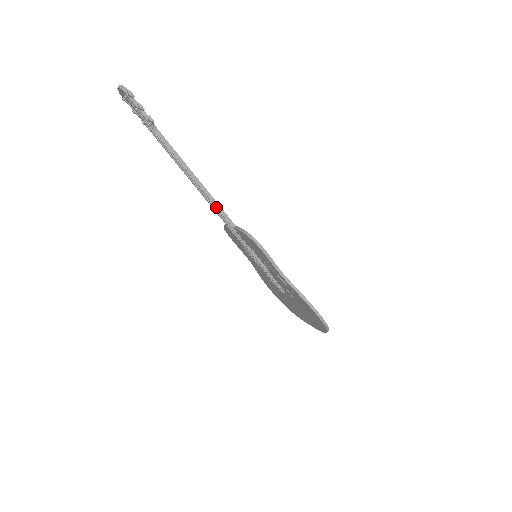
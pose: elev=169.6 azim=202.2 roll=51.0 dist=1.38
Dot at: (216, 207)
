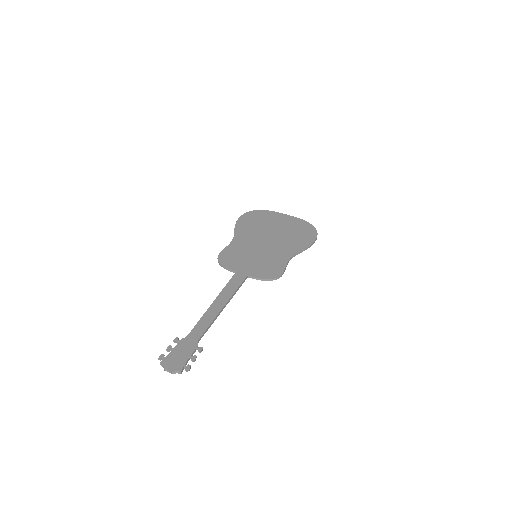
Dot at: occluded
